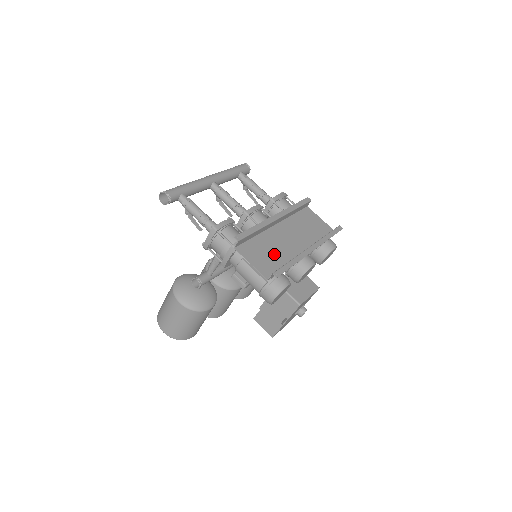
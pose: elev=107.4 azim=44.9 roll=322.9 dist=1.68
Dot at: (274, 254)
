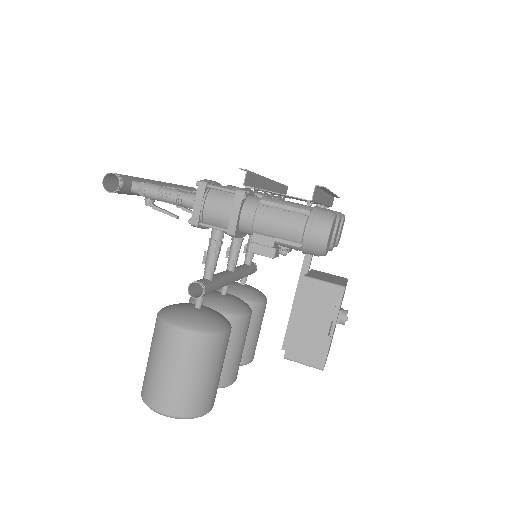
Dot at: occluded
